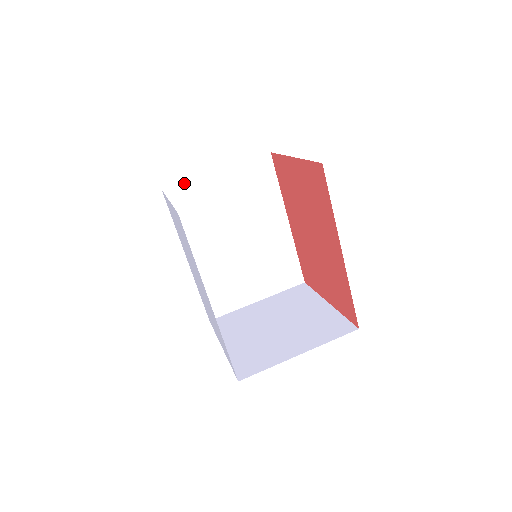
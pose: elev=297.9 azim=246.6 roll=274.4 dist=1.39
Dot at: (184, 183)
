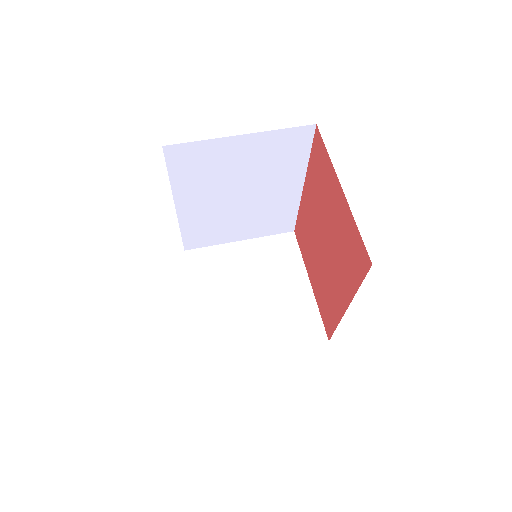
Dot at: (193, 143)
